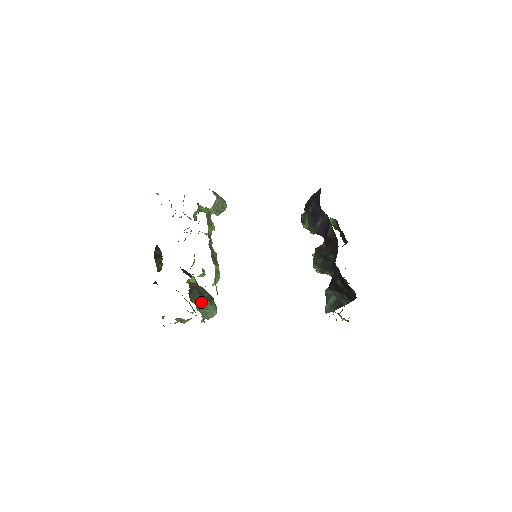
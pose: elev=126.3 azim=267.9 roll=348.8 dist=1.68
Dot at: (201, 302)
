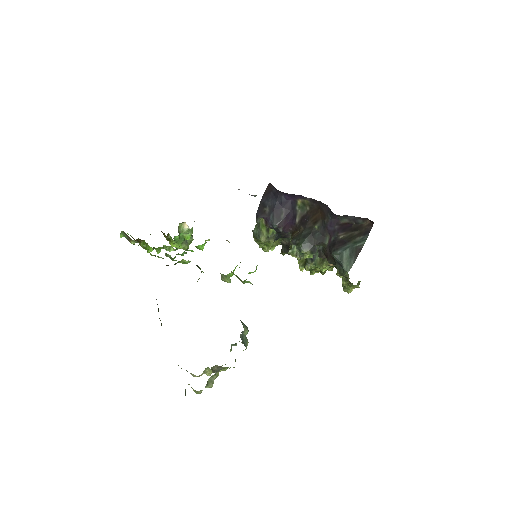
Dot at: occluded
